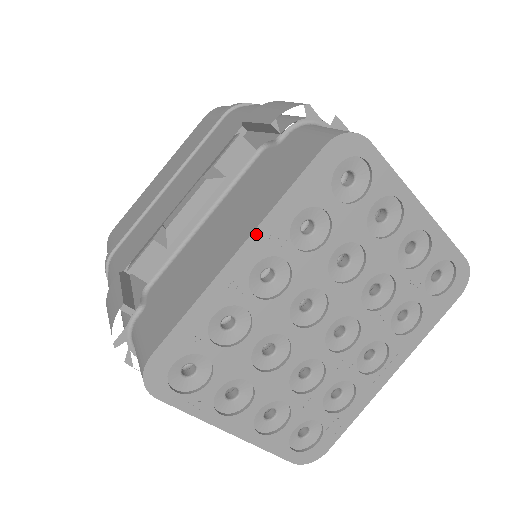
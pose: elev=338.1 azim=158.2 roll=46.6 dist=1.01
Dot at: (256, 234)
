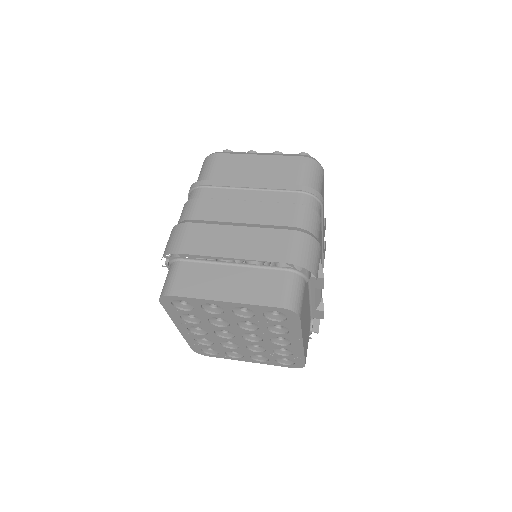
Dot at: (176, 324)
